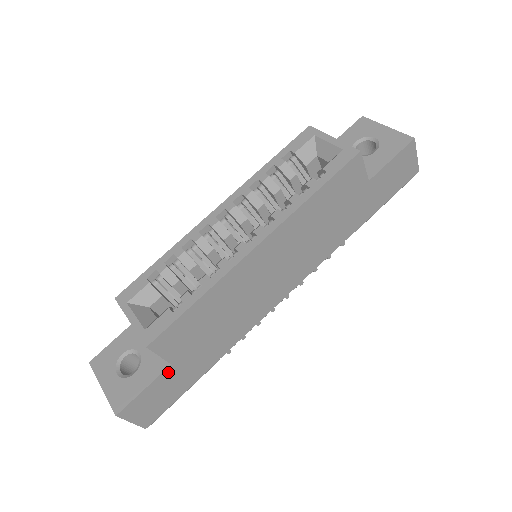
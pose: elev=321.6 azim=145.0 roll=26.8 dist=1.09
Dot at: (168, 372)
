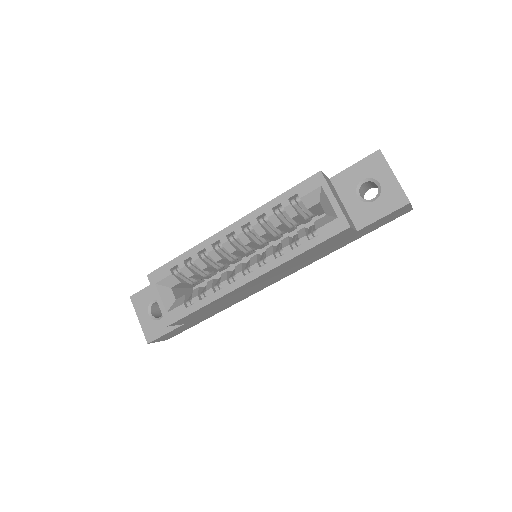
Dot at: (182, 326)
